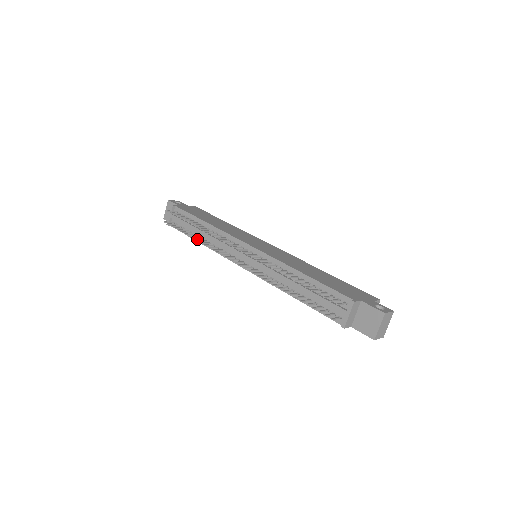
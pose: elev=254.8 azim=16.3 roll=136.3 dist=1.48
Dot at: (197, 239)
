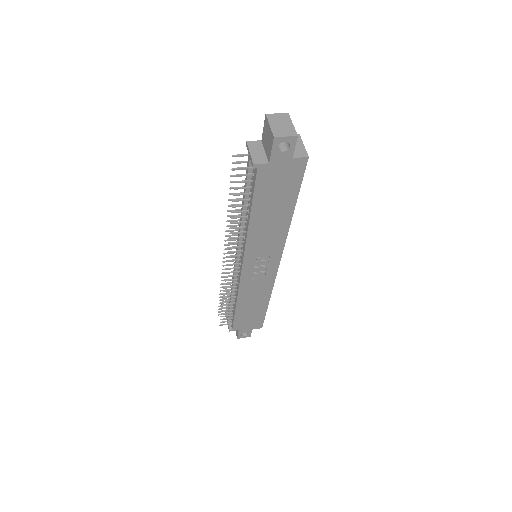
Dot at: (235, 306)
